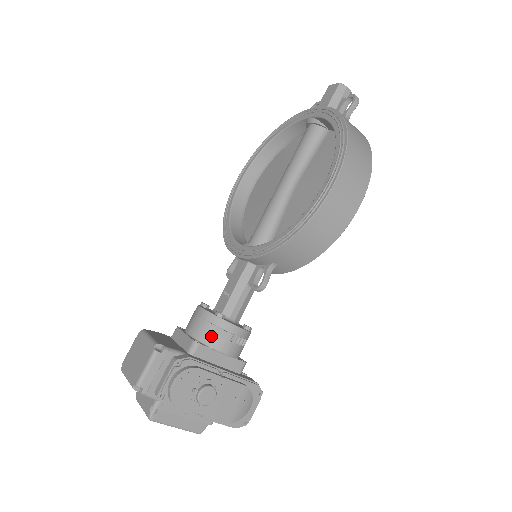
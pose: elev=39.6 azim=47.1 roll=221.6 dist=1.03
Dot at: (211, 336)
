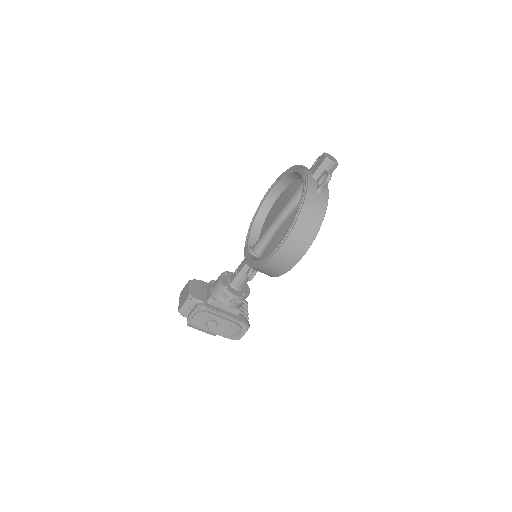
Dot at: (220, 296)
